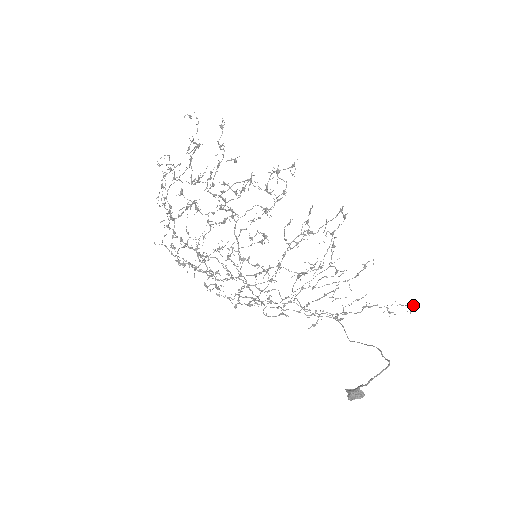
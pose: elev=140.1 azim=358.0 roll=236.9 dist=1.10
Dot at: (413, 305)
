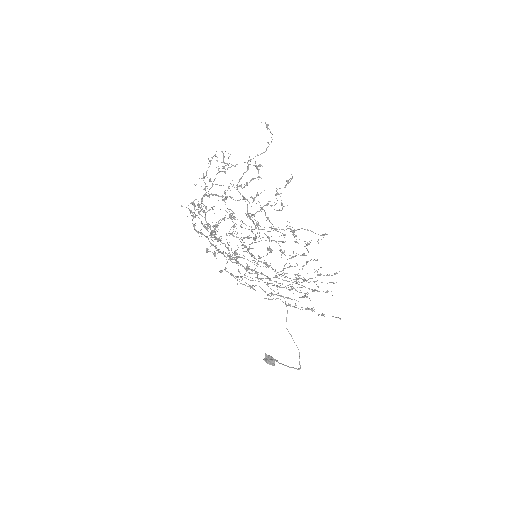
Dot at: occluded
